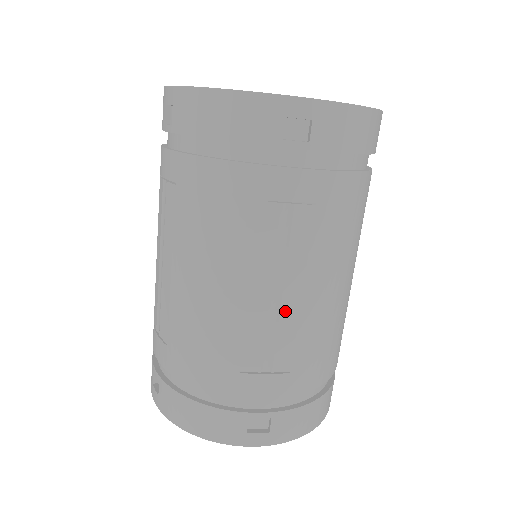
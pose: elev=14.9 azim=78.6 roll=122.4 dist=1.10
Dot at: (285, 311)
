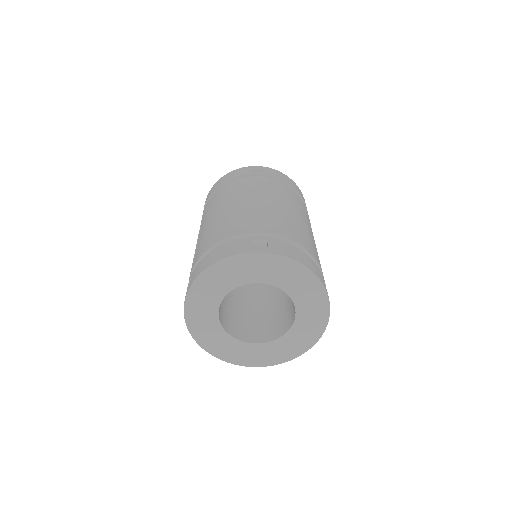
Dot at: (265, 206)
